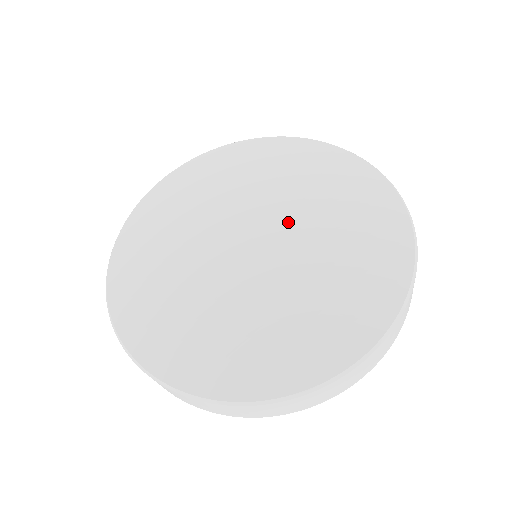
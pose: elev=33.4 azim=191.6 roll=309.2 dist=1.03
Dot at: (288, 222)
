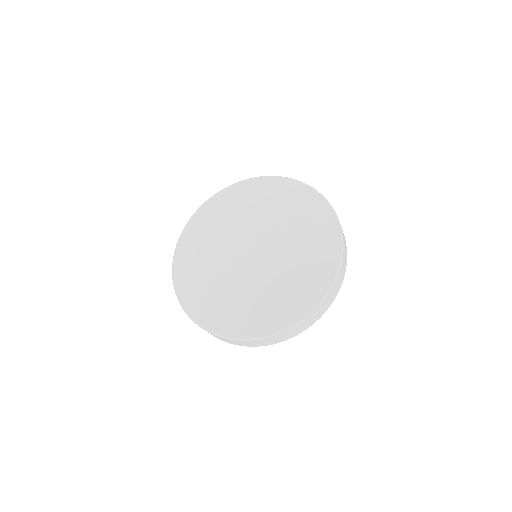
Dot at: (271, 236)
